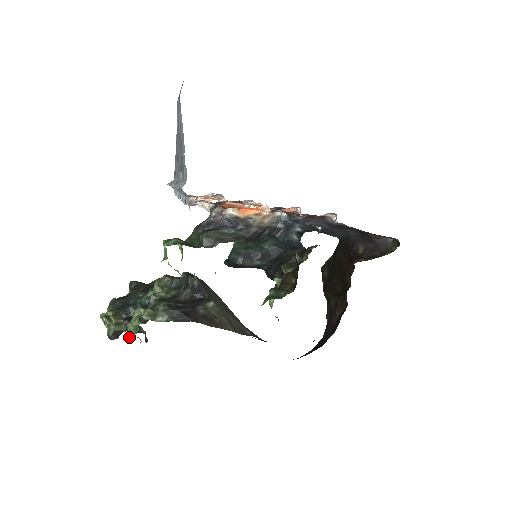
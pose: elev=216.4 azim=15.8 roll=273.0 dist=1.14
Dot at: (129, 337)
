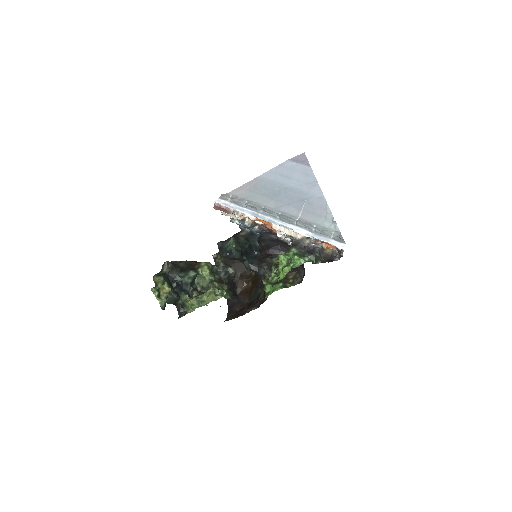
Dot at: (191, 309)
